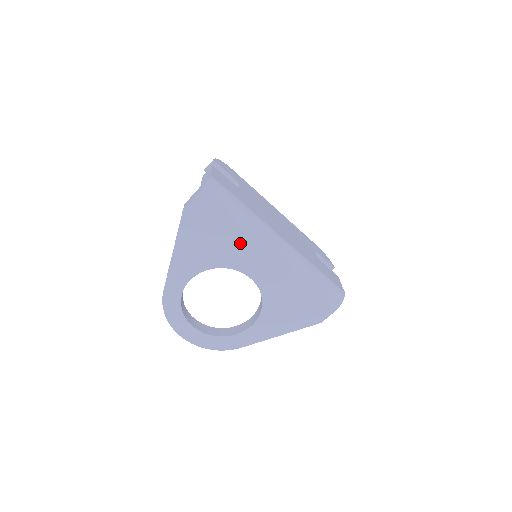
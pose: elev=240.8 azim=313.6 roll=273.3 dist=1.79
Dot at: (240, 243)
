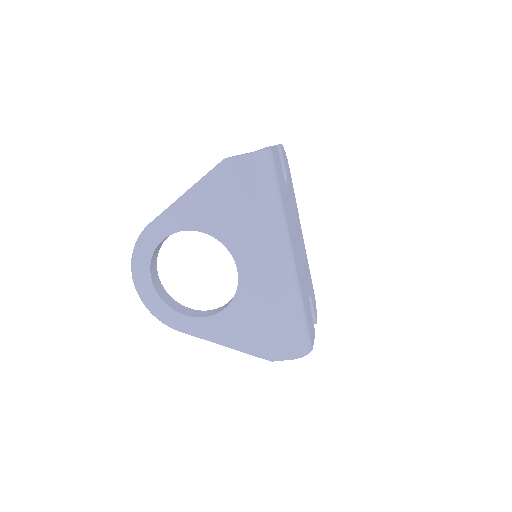
Dot at: (252, 229)
